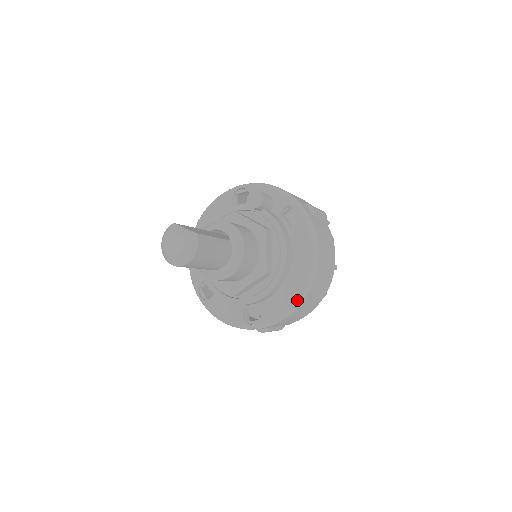
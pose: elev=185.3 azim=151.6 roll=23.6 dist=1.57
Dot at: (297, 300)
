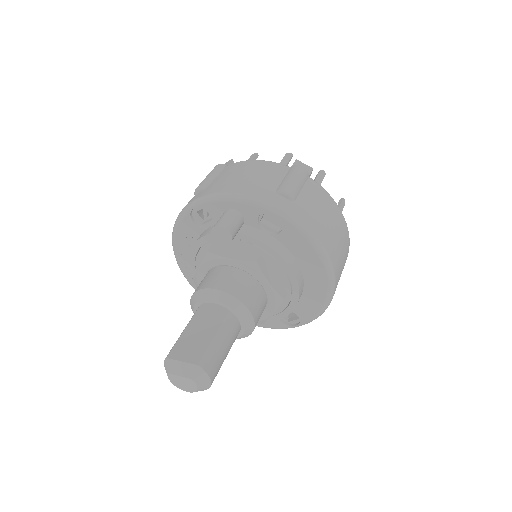
Dot at: (328, 298)
